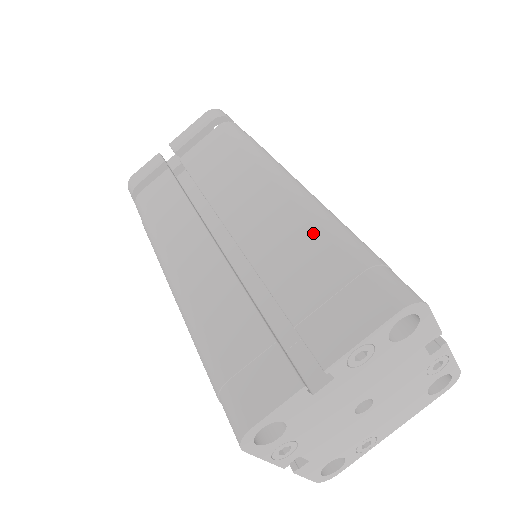
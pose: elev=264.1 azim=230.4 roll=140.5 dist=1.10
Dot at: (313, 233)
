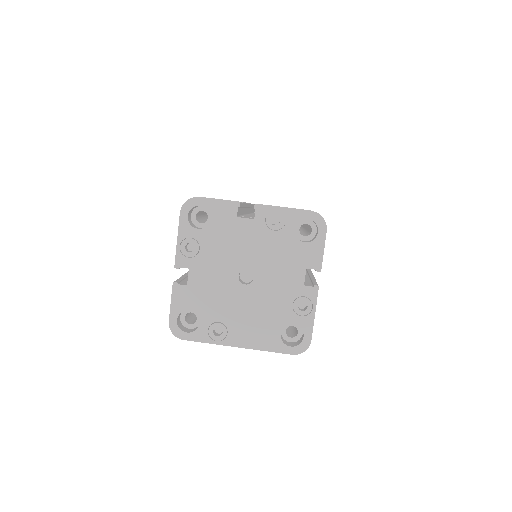
Dot at: occluded
